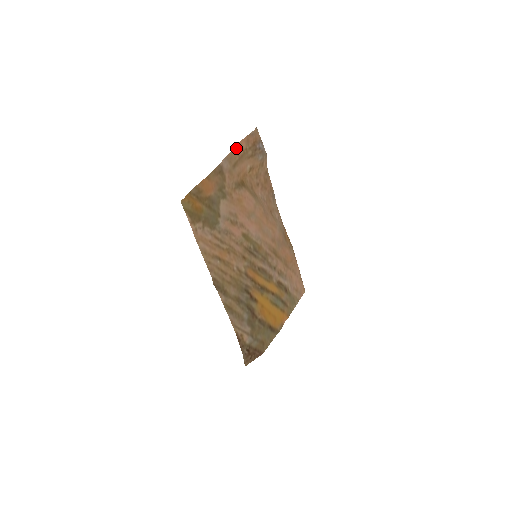
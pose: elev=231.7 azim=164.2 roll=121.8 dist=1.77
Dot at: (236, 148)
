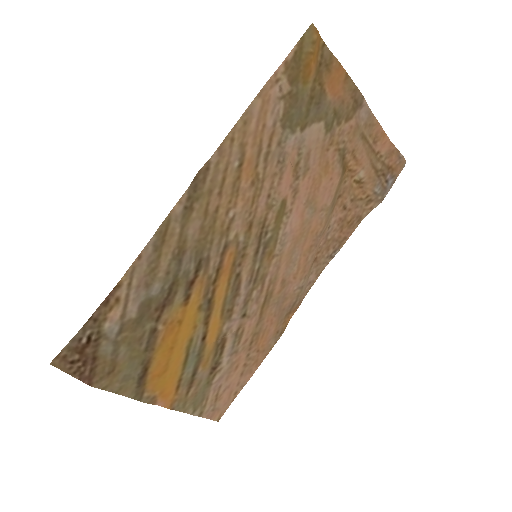
Dot at: (381, 132)
